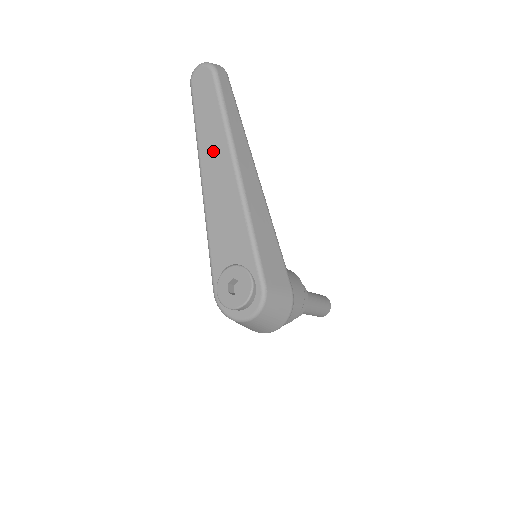
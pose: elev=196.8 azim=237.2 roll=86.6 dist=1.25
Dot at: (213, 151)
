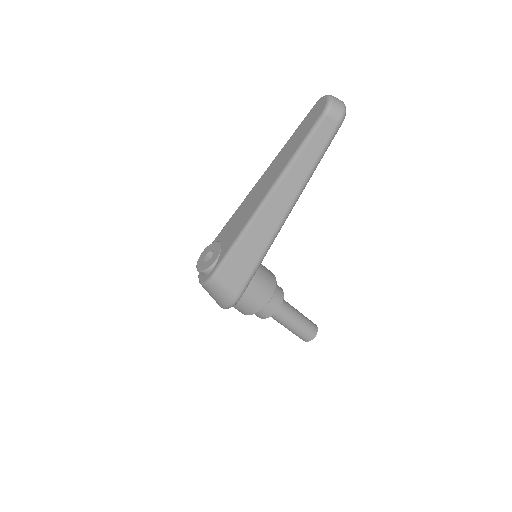
Dot at: (276, 167)
